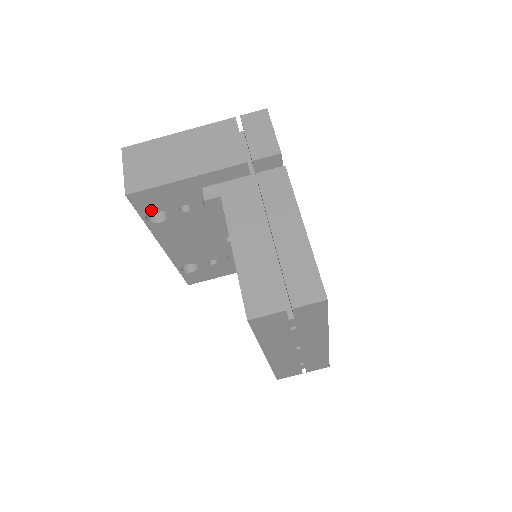
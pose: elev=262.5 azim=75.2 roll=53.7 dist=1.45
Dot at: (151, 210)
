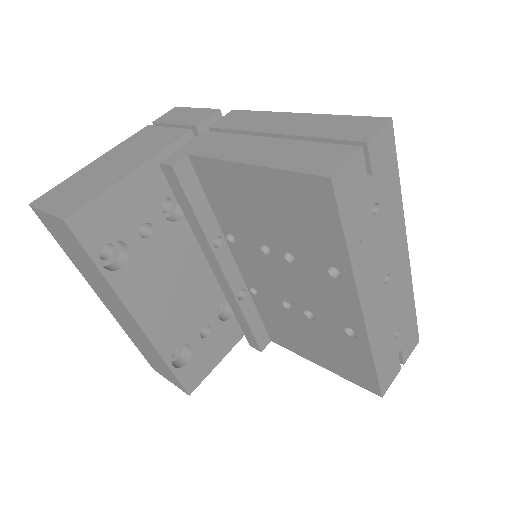
Dot at: (104, 245)
